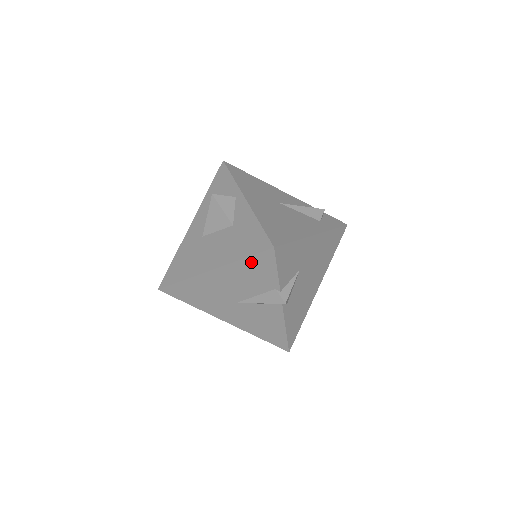
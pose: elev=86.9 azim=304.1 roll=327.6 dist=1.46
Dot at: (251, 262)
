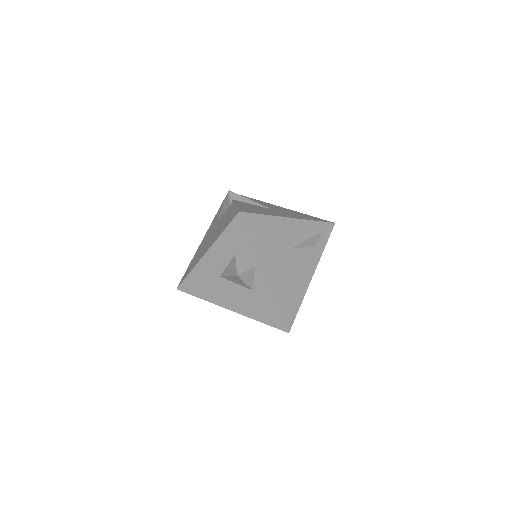
Dot at: occluded
